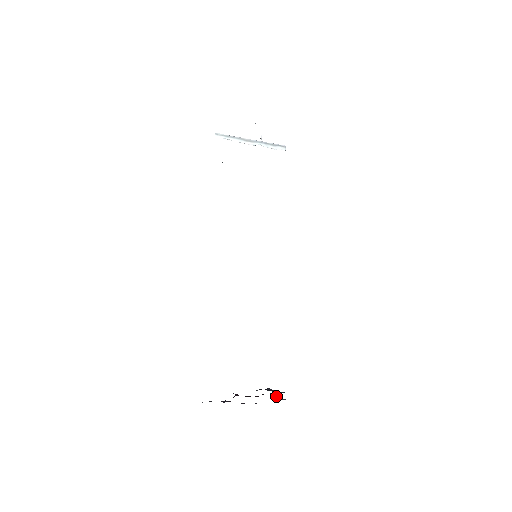
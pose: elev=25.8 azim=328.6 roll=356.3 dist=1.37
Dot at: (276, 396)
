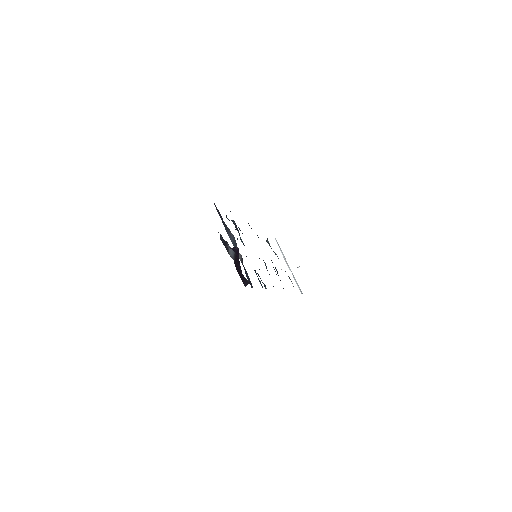
Dot at: occluded
